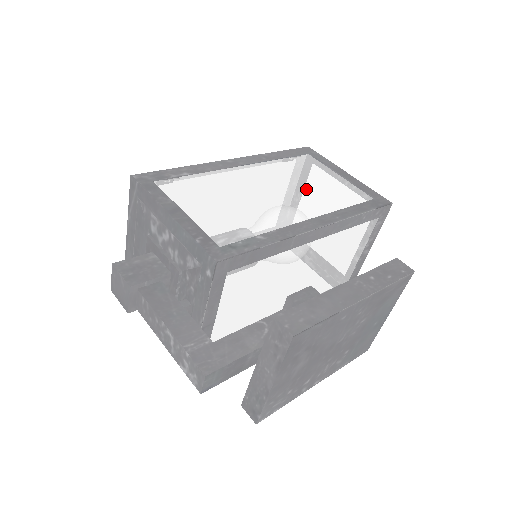
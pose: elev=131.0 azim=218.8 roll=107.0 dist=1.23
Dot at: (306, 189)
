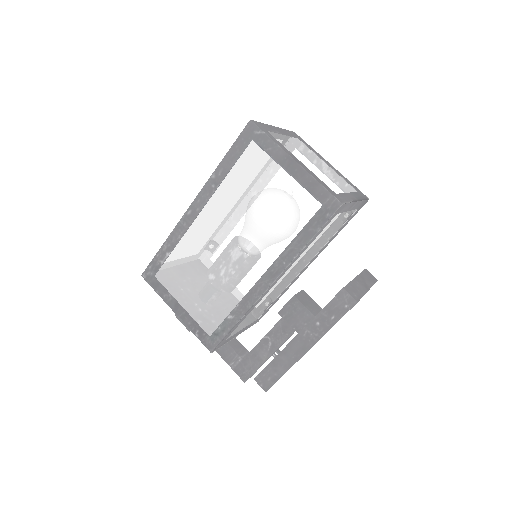
Dot at: (256, 220)
